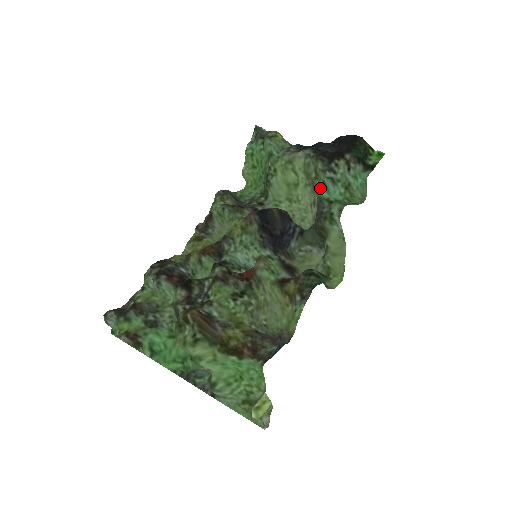
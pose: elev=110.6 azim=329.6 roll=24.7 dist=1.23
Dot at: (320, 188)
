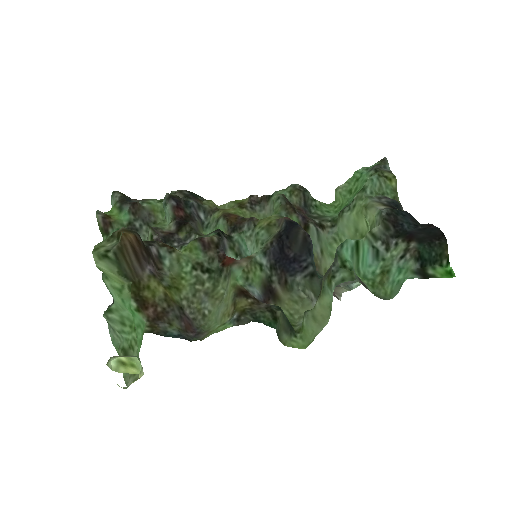
Dot at: (346, 244)
